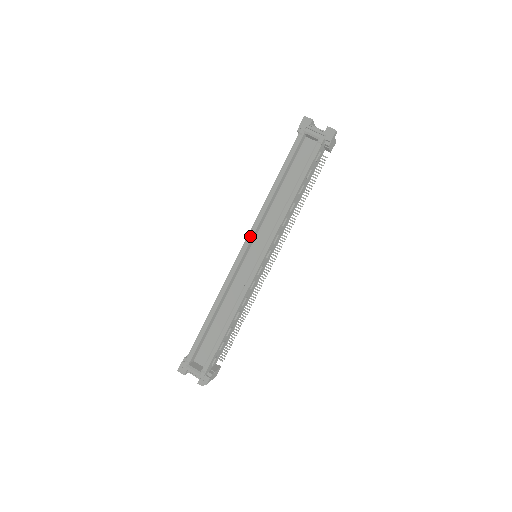
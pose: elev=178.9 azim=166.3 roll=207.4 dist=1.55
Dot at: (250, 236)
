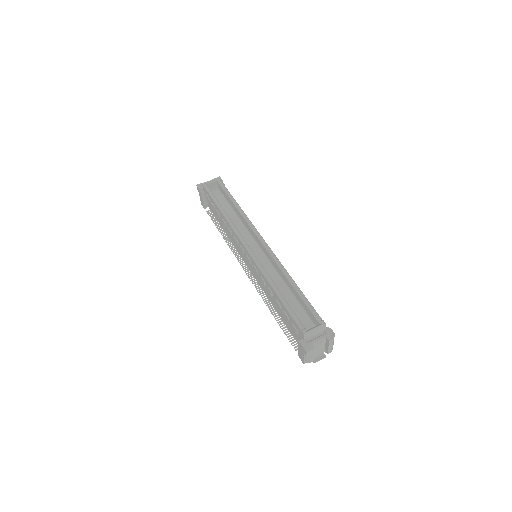
Dot at: (241, 237)
